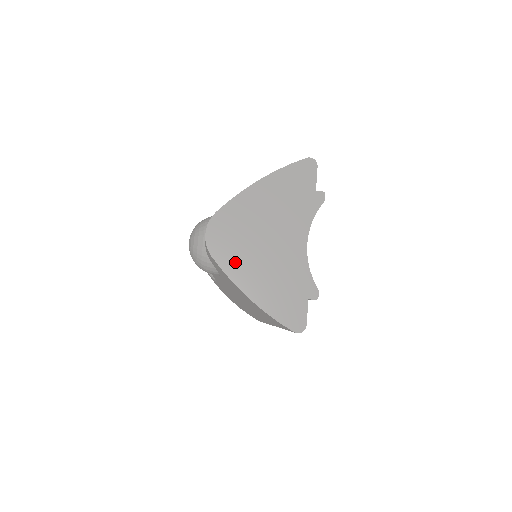
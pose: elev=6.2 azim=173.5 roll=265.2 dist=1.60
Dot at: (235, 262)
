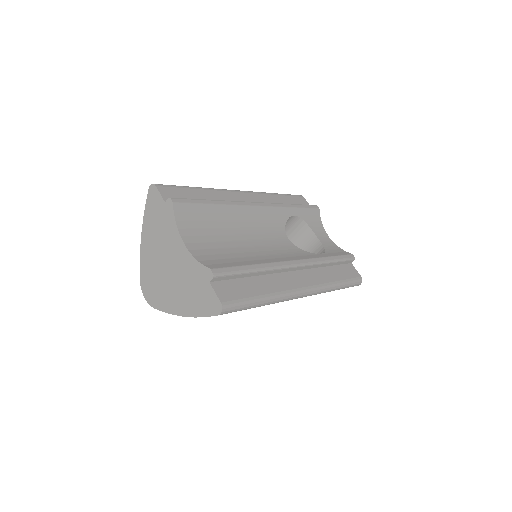
Dot at: (164, 300)
